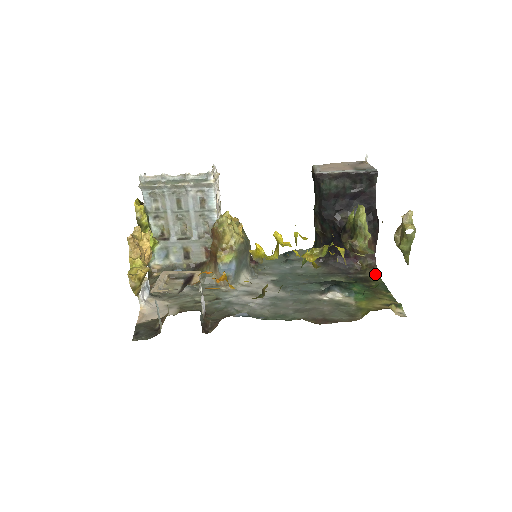
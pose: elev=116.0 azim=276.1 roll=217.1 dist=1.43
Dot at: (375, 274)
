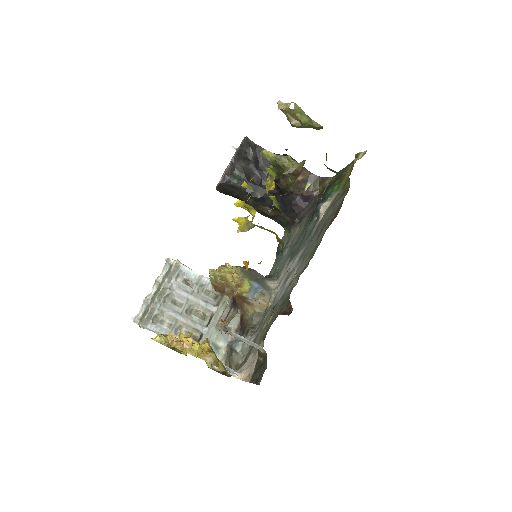
Dot at: (329, 180)
